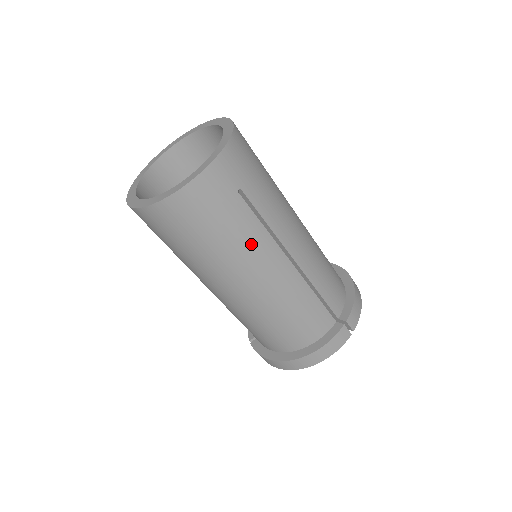
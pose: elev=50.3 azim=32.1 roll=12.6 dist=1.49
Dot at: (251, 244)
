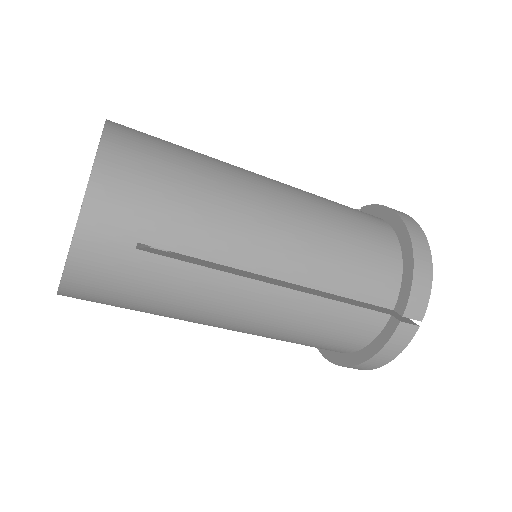
Dot at: (199, 293)
